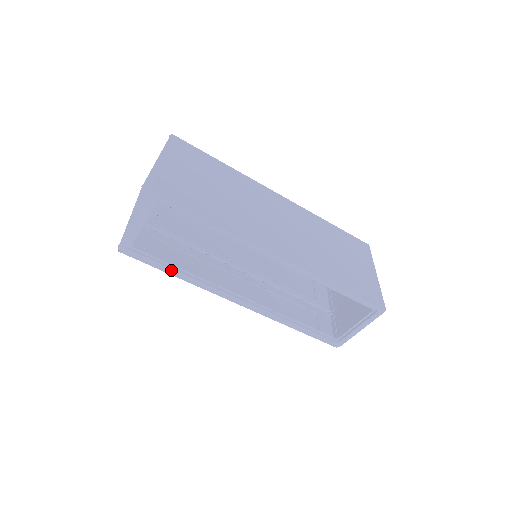
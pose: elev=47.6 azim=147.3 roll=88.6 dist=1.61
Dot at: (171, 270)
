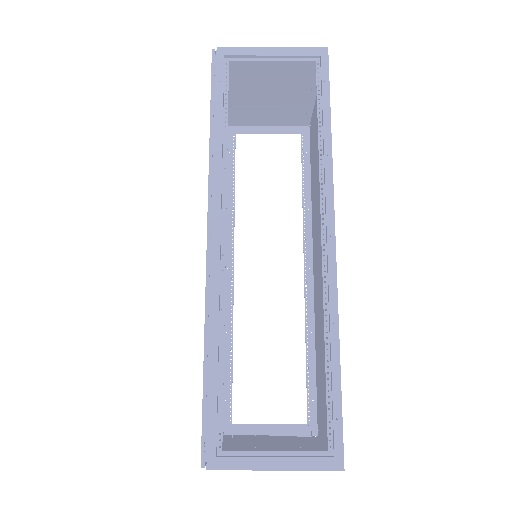
Dot at: (220, 118)
